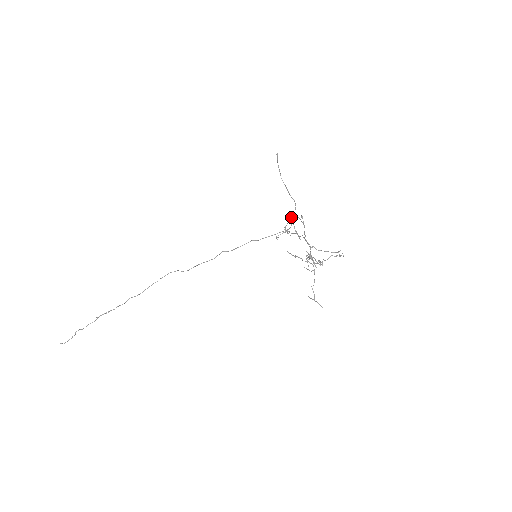
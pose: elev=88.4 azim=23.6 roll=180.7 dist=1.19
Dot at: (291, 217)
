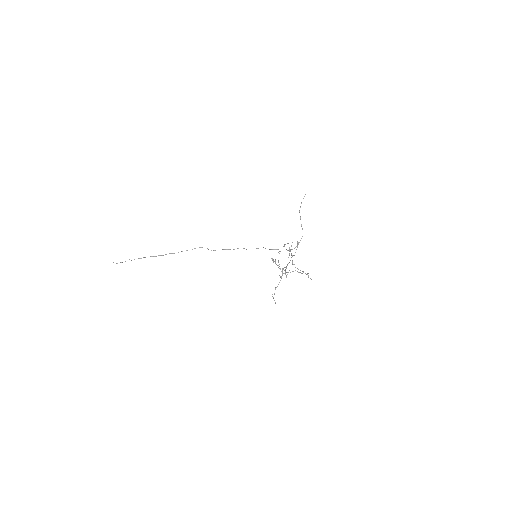
Dot at: occluded
